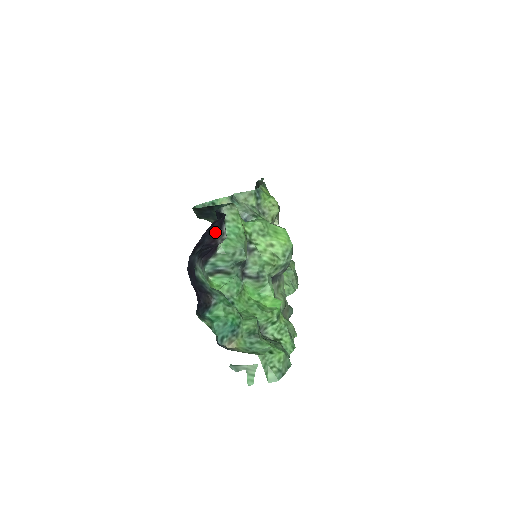
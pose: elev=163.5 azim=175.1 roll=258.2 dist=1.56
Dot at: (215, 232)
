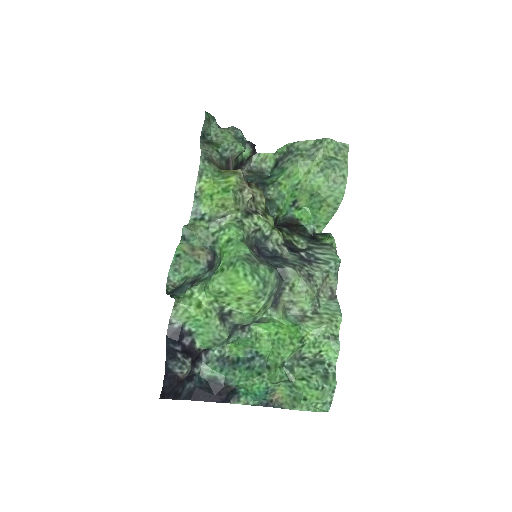
Dot at: (173, 385)
